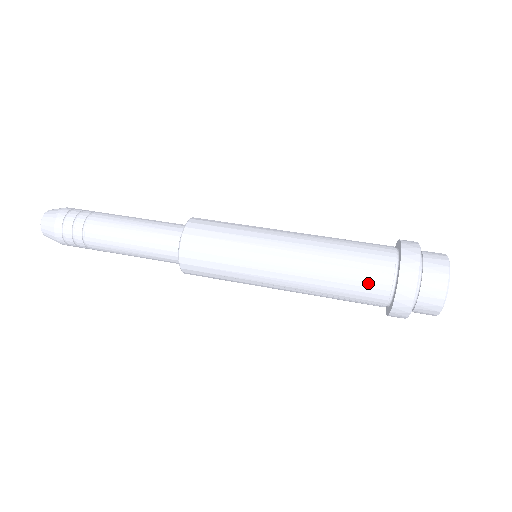
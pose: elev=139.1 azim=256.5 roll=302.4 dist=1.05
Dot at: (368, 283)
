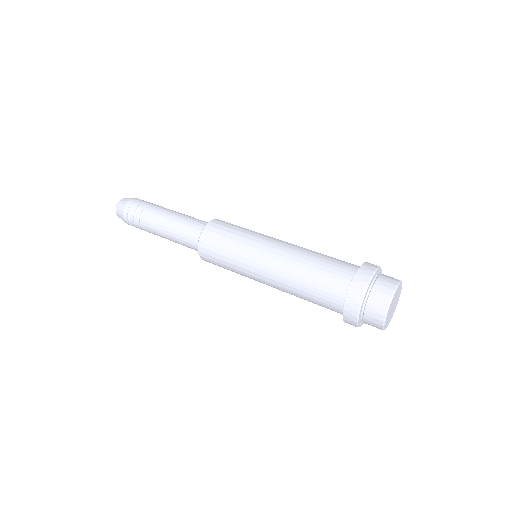
Dot at: (326, 297)
